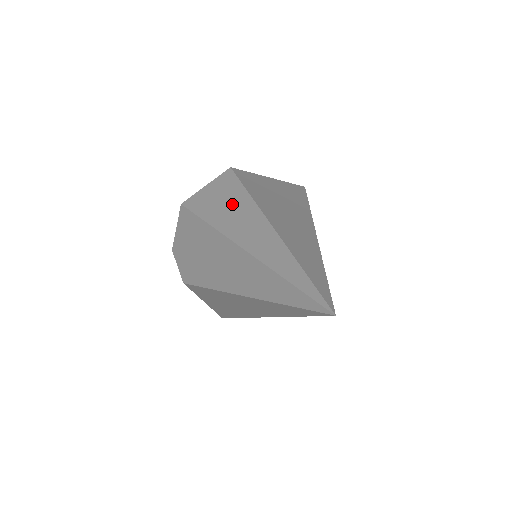
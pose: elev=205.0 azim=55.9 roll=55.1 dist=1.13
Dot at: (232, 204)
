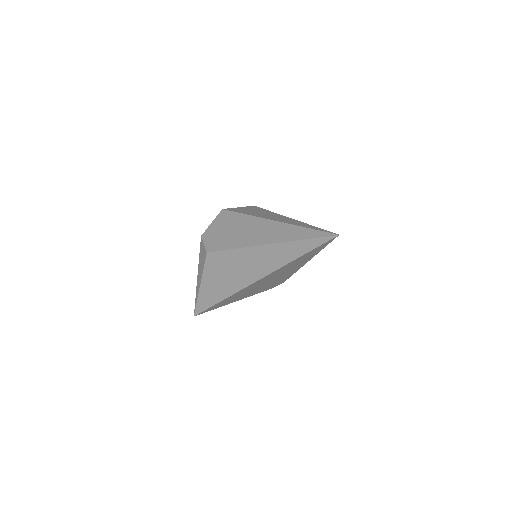
Dot at: (262, 212)
